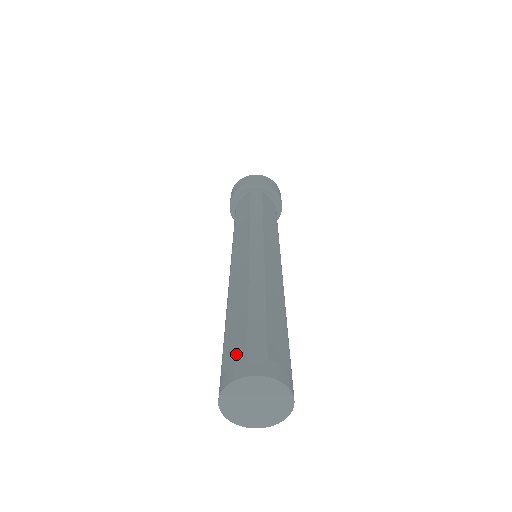
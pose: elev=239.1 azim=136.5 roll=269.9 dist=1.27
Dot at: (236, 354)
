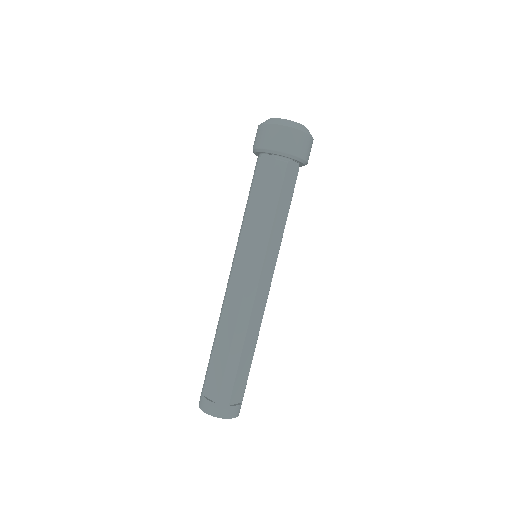
Dot at: (213, 390)
